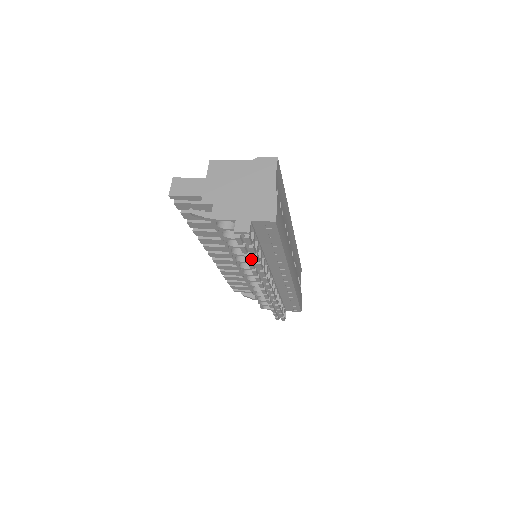
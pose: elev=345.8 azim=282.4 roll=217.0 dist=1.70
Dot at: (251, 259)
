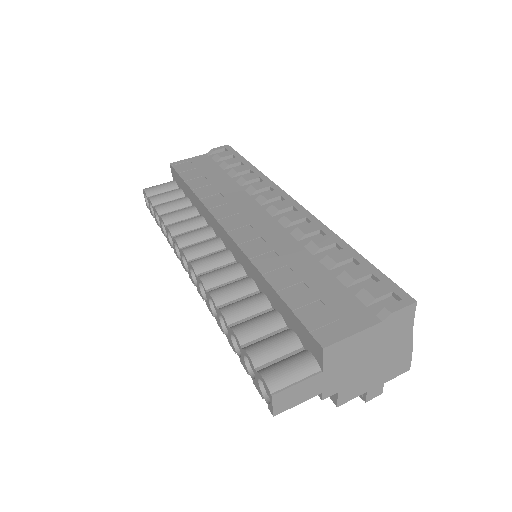
Dot at: occluded
